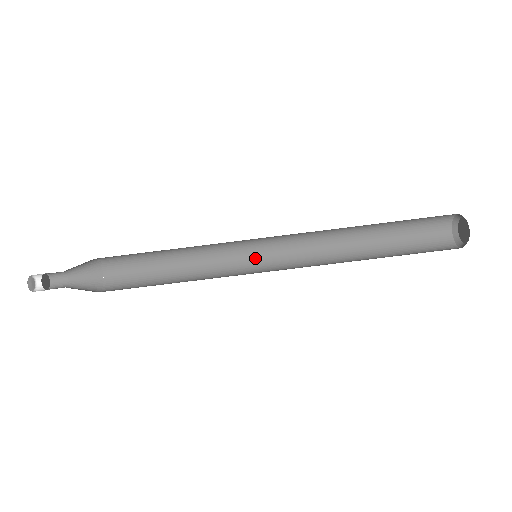
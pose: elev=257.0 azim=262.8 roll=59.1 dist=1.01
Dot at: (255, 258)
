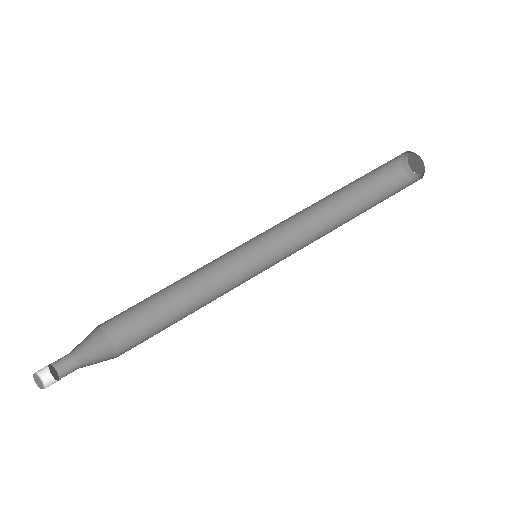
Dot at: (254, 262)
